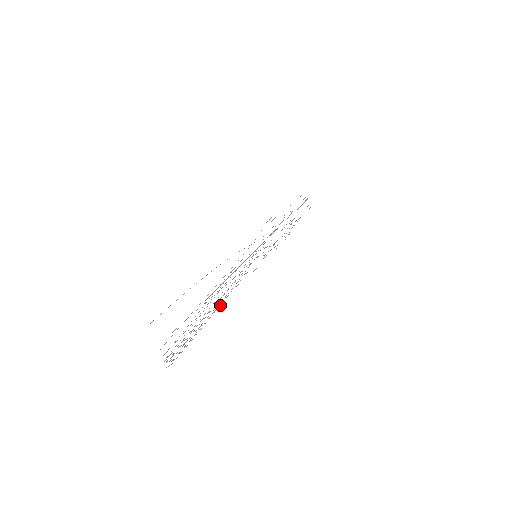
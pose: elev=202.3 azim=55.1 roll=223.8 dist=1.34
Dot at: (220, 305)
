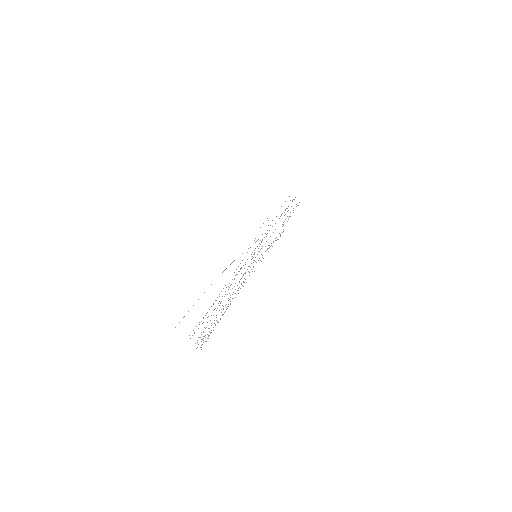
Dot at: occluded
